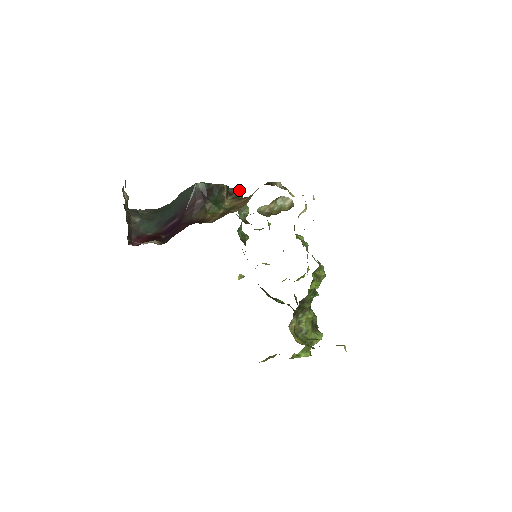
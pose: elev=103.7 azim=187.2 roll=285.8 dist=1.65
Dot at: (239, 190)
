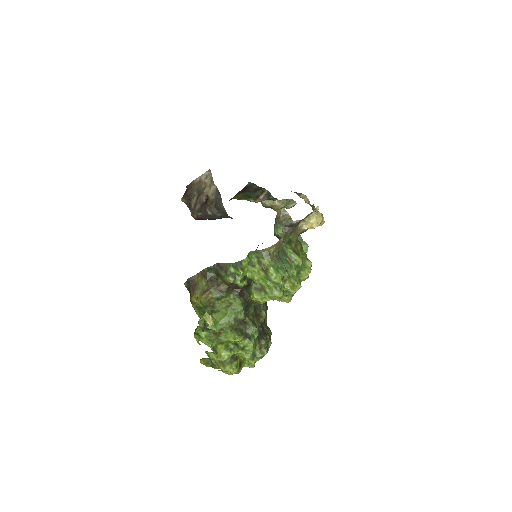
Dot at: occluded
